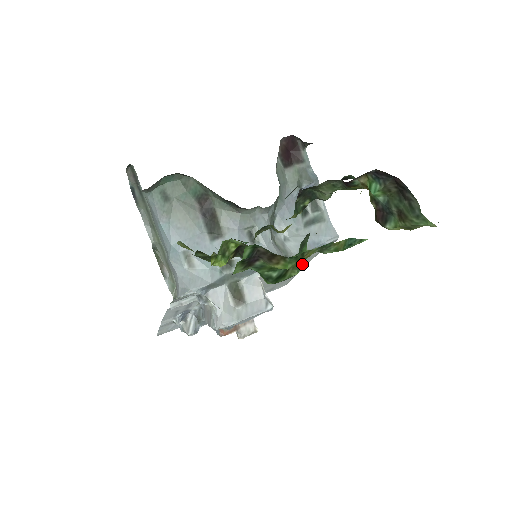
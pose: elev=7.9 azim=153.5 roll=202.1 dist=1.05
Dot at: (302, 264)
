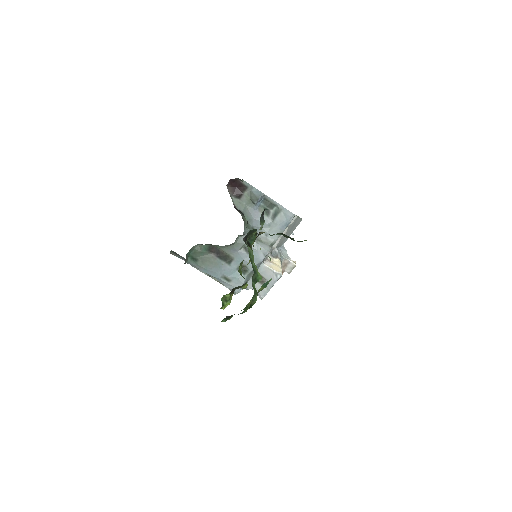
Dot at: (255, 298)
